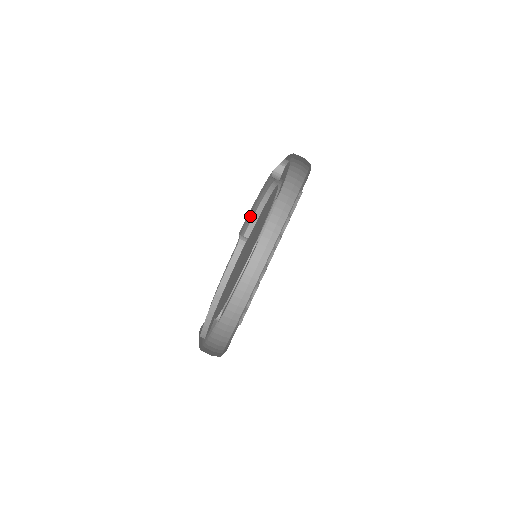
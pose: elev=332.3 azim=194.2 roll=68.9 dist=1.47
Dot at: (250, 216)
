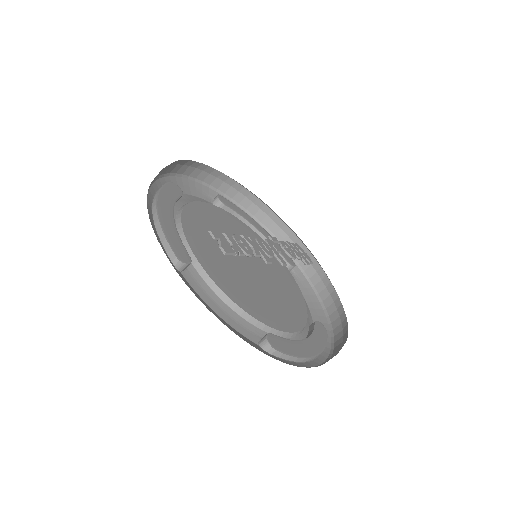
Dot at: (237, 321)
